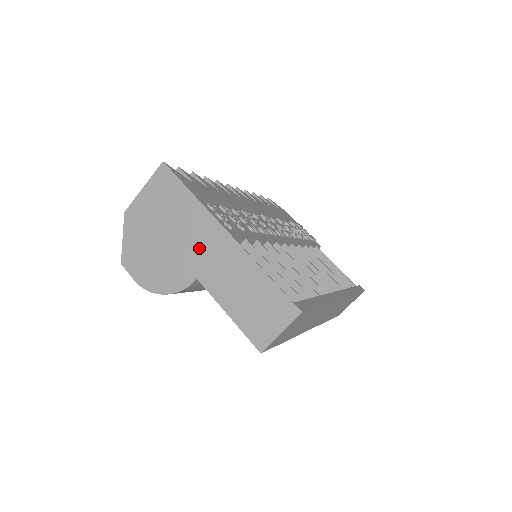
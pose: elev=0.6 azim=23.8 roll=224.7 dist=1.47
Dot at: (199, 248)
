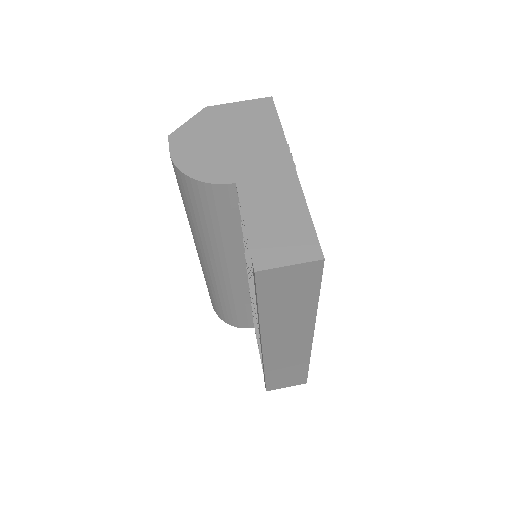
Dot at: (257, 163)
